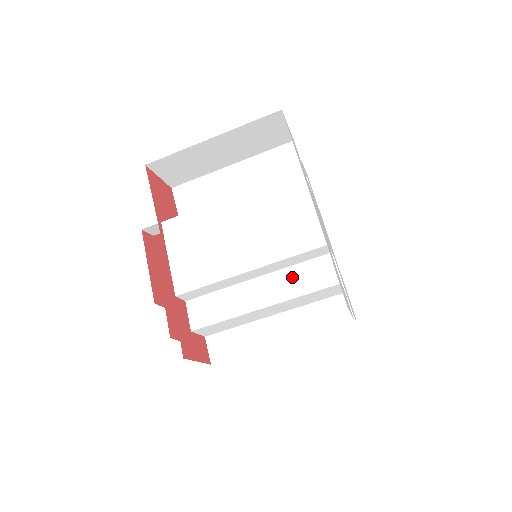
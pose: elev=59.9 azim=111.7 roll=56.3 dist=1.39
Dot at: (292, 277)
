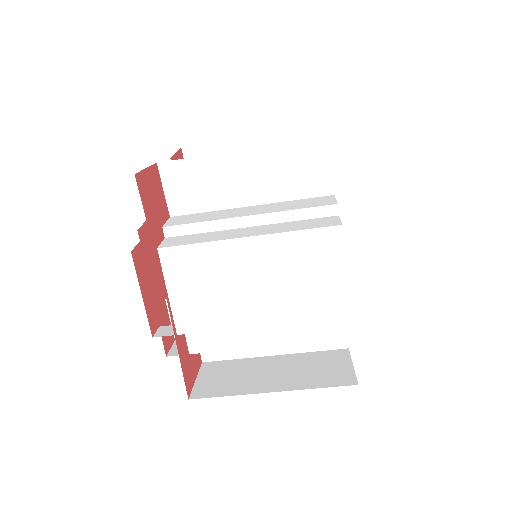
Dot at: (303, 323)
